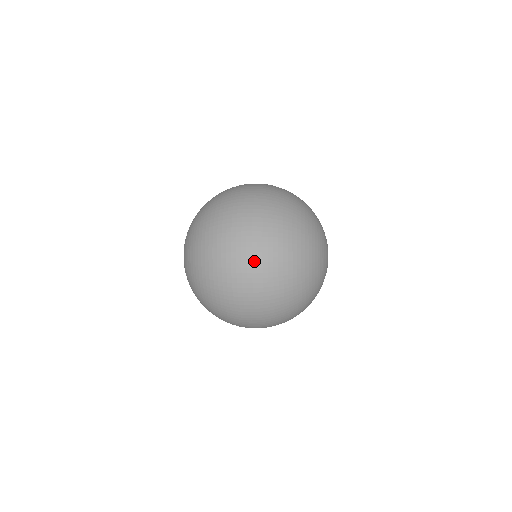
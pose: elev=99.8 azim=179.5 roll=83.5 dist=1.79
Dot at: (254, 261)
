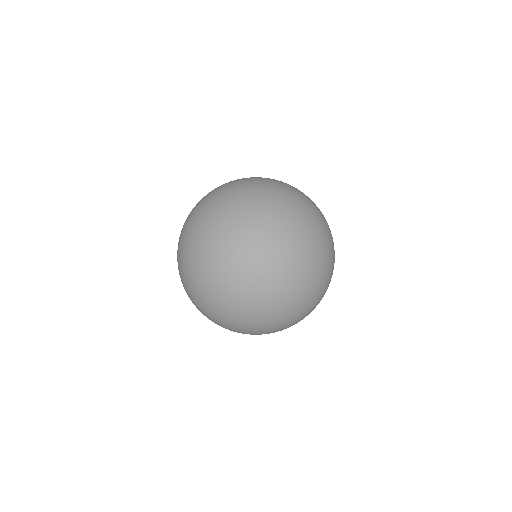
Dot at: (261, 281)
